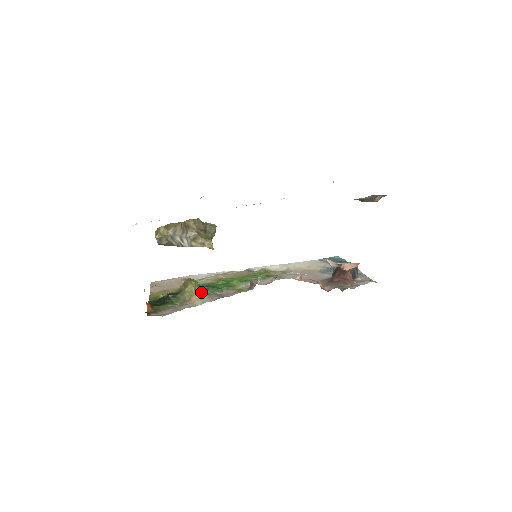
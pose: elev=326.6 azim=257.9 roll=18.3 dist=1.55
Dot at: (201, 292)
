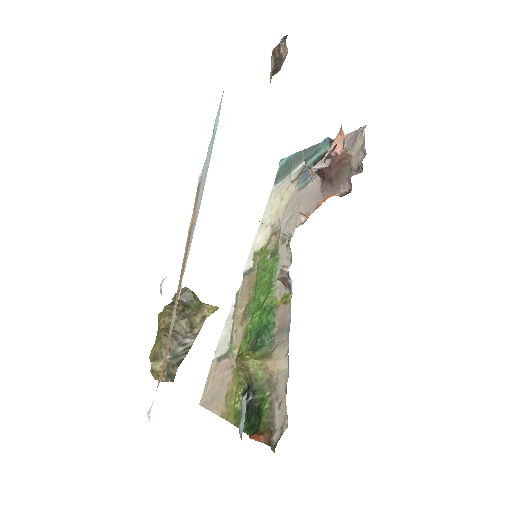
Dot at: (264, 352)
